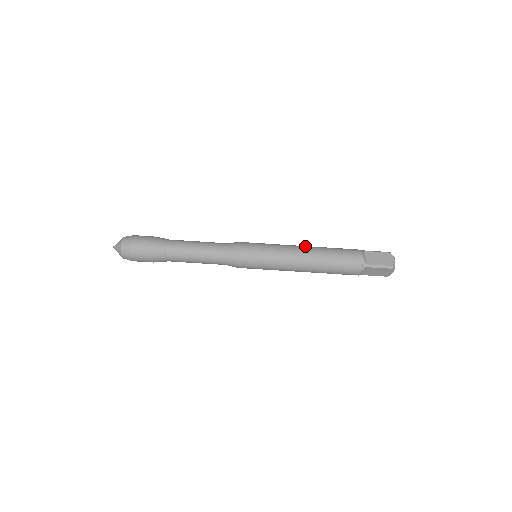
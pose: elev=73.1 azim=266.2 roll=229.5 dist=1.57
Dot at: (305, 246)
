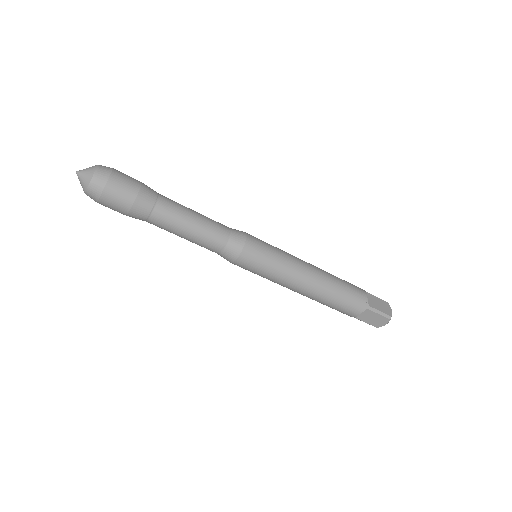
Dot at: (313, 282)
